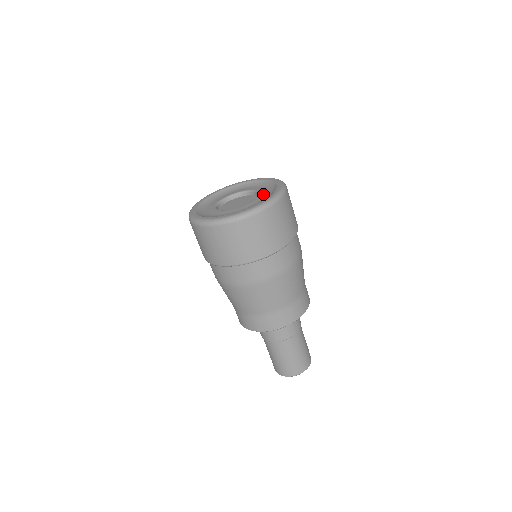
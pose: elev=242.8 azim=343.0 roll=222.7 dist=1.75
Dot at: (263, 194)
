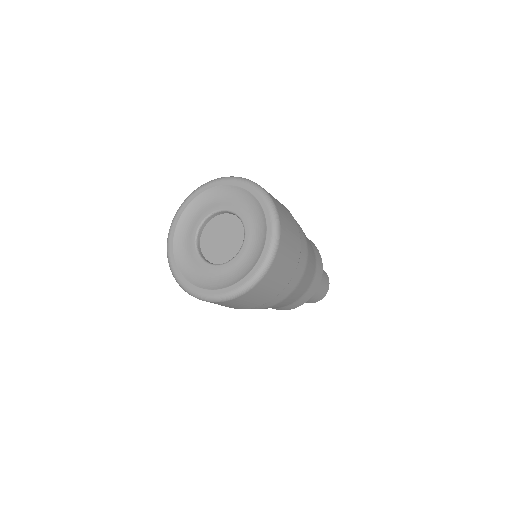
Dot at: (251, 228)
